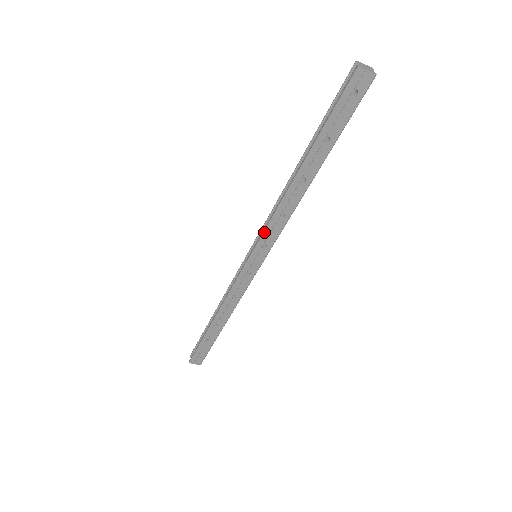
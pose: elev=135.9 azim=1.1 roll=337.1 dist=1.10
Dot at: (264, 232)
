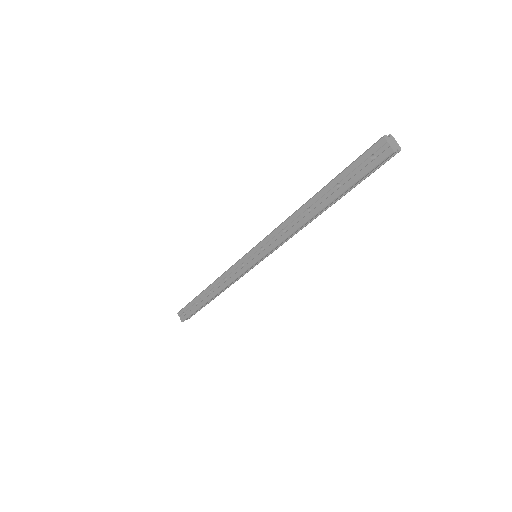
Dot at: (267, 236)
